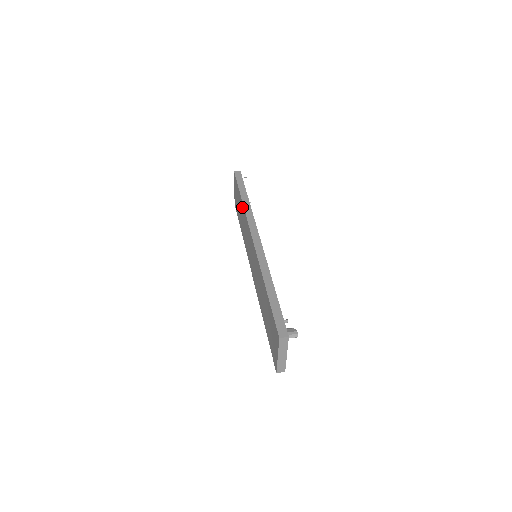
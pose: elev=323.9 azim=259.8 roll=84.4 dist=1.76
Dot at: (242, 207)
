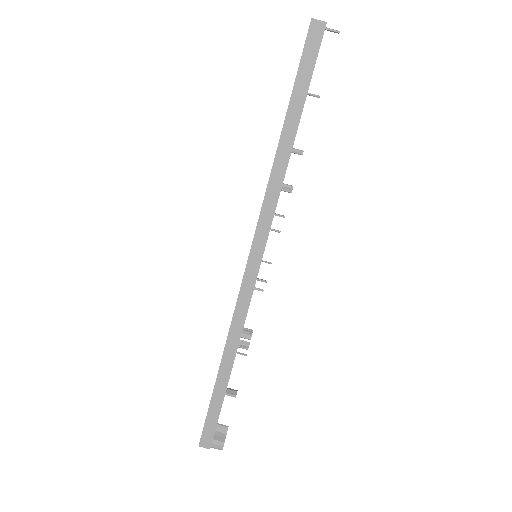
Dot at: occluded
